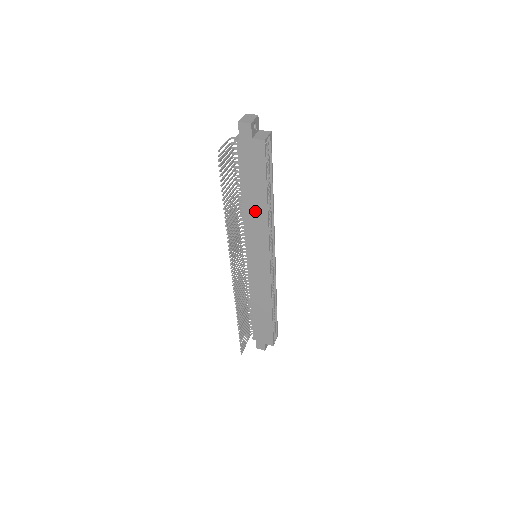
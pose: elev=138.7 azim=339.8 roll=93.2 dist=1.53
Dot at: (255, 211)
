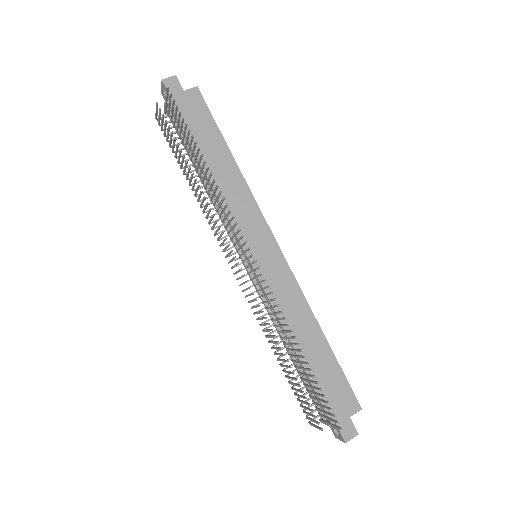
Dot at: (226, 178)
